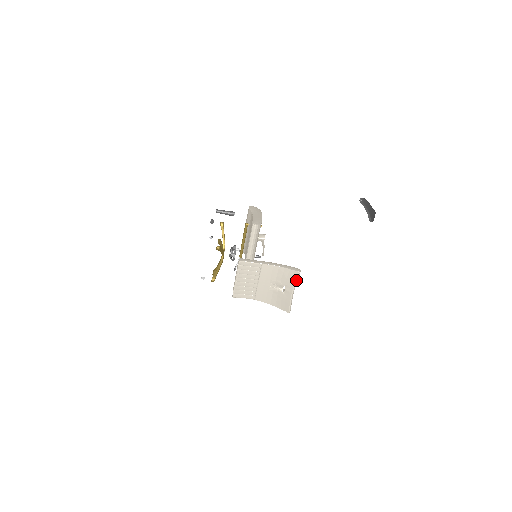
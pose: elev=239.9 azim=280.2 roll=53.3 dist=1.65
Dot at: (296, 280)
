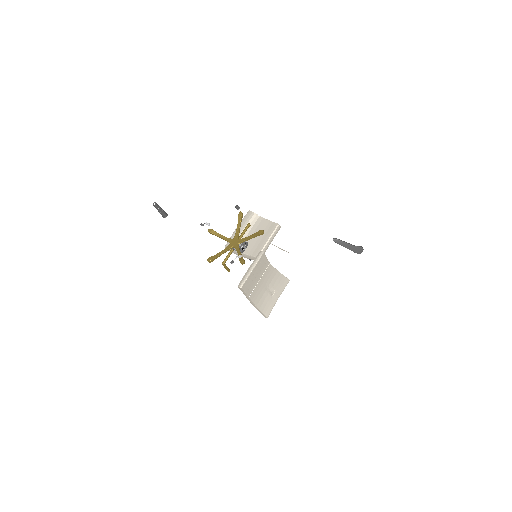
Dot at: occluded
